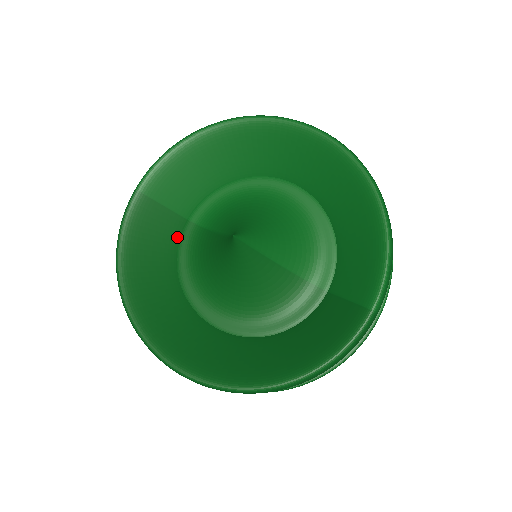
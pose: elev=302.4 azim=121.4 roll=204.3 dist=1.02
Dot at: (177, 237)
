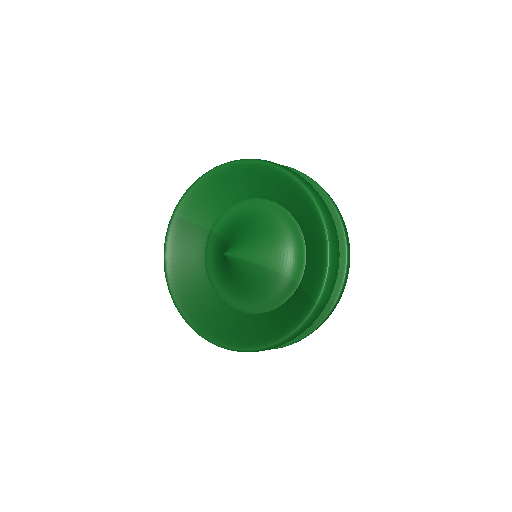
Dot at: (204, 243)
